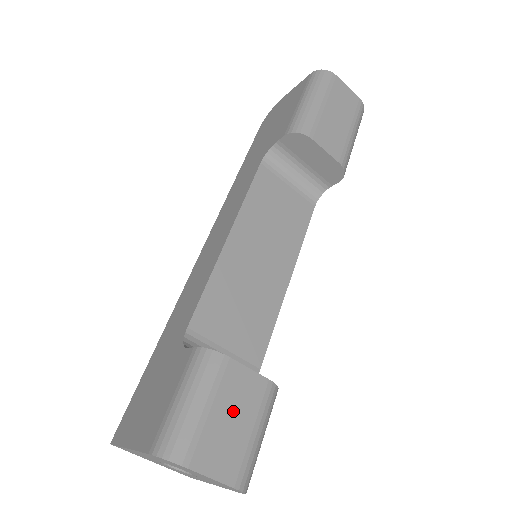
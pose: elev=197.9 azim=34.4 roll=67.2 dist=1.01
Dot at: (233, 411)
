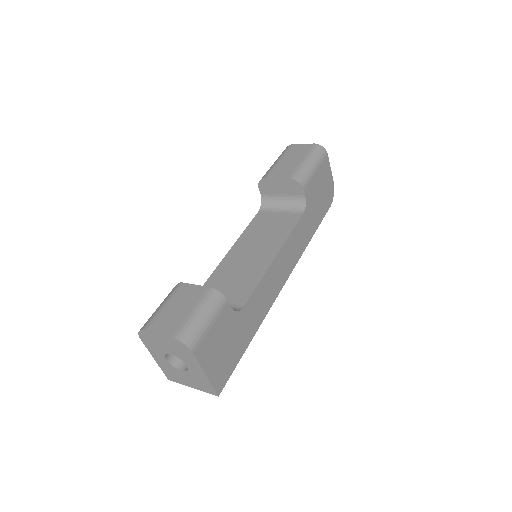
Dot at: (180, 304)
